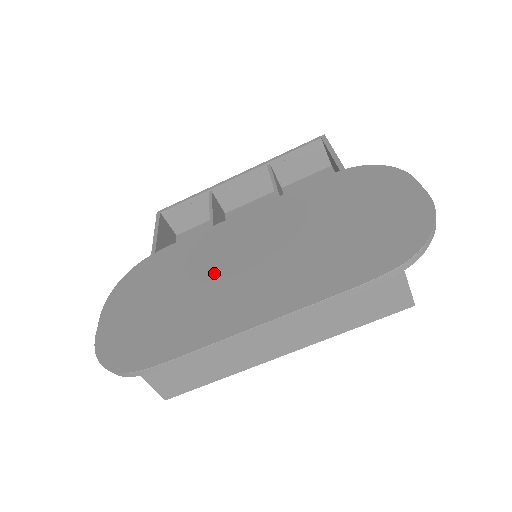
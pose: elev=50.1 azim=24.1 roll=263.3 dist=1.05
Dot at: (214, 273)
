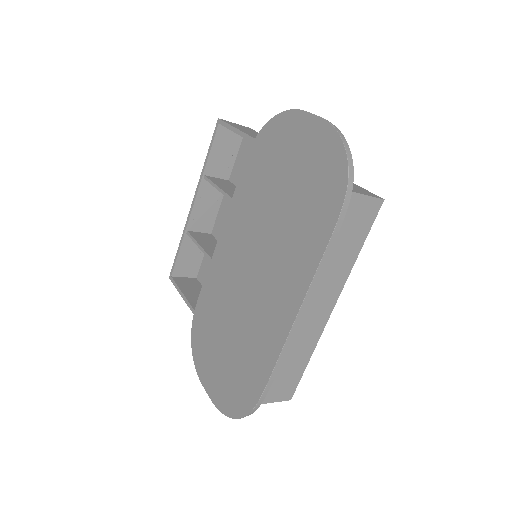
Dot at: (241, 298)
